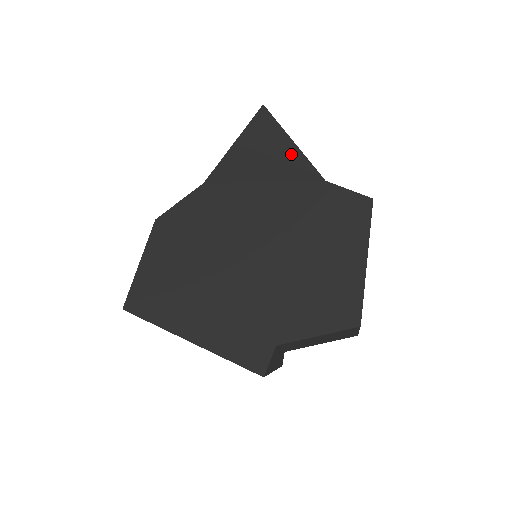
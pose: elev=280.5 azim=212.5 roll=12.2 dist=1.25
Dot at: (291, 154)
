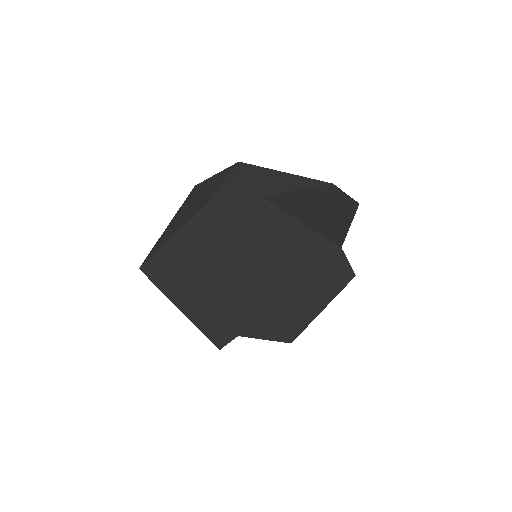
Dot at: (340, 228)
